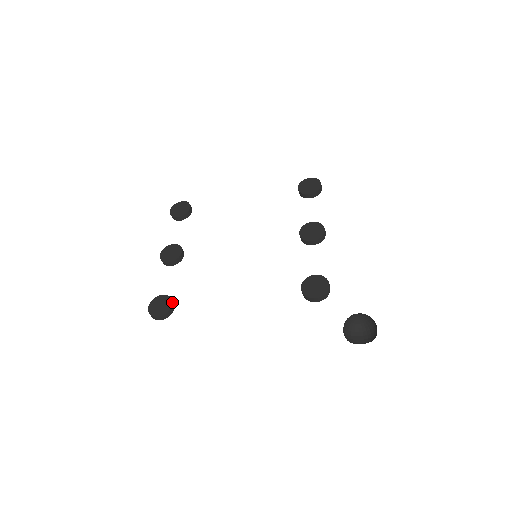
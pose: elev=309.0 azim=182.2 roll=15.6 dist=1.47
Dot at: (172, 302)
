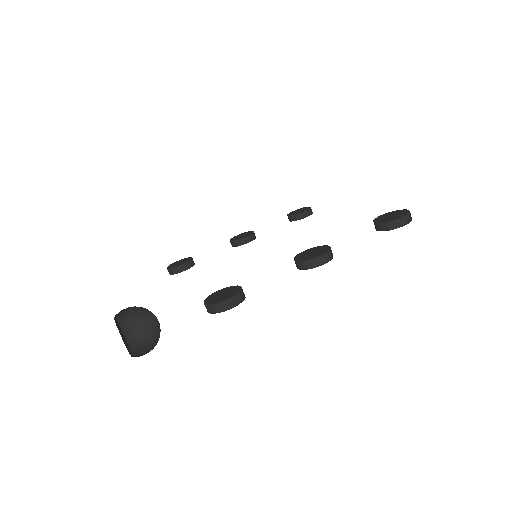
Dot at: (185, 263)
